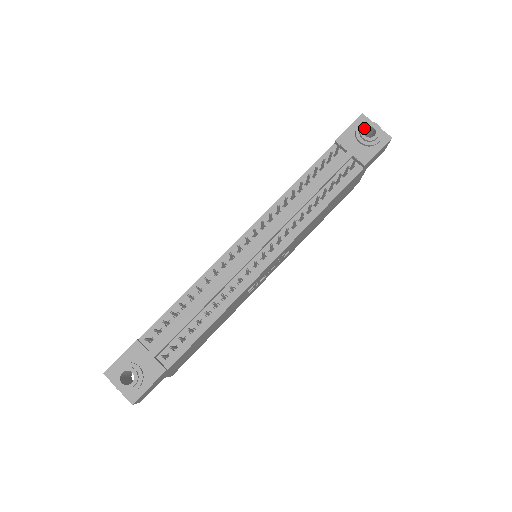
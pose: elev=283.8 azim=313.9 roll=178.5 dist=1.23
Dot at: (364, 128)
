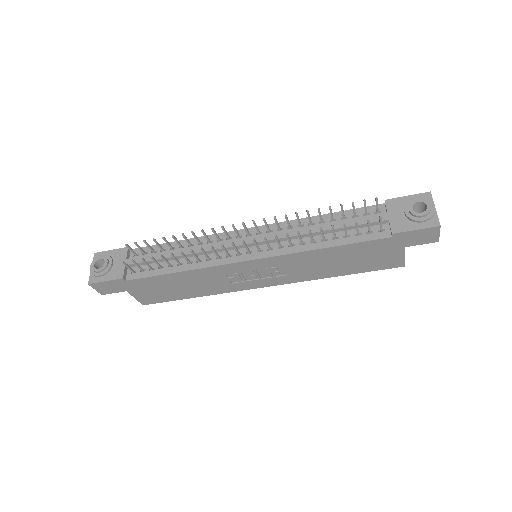
Dot at: (418, 202)
